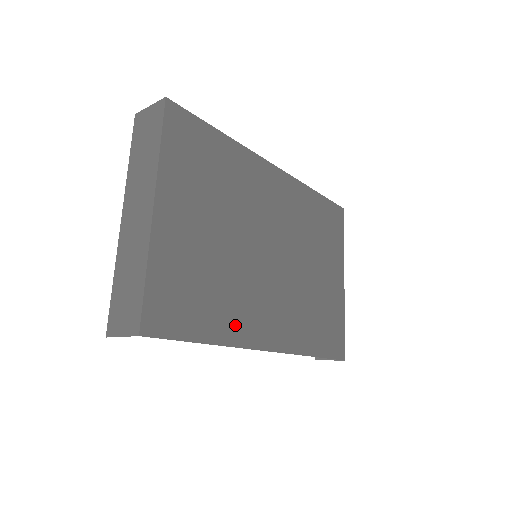
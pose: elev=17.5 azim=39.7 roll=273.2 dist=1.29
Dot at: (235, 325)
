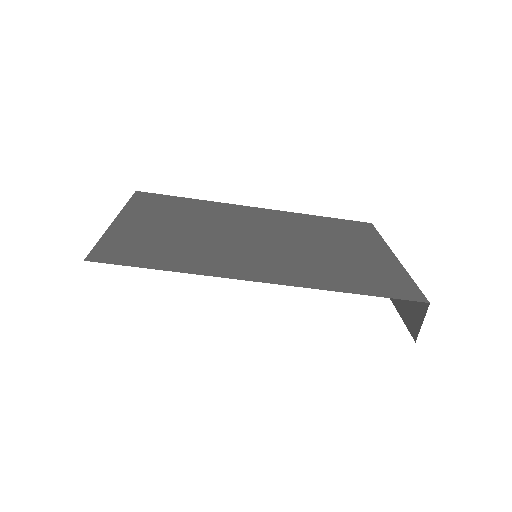
Dot at: (207, 266)
